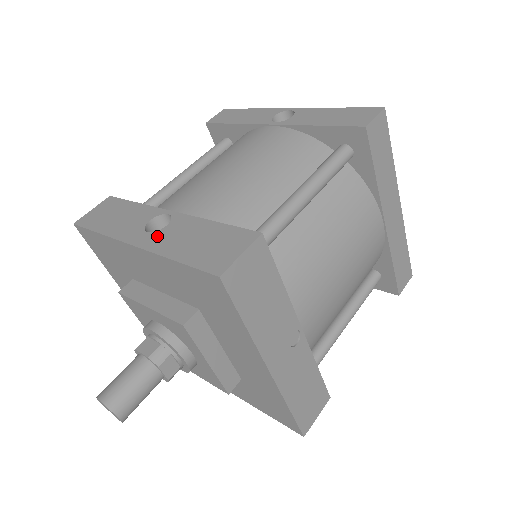
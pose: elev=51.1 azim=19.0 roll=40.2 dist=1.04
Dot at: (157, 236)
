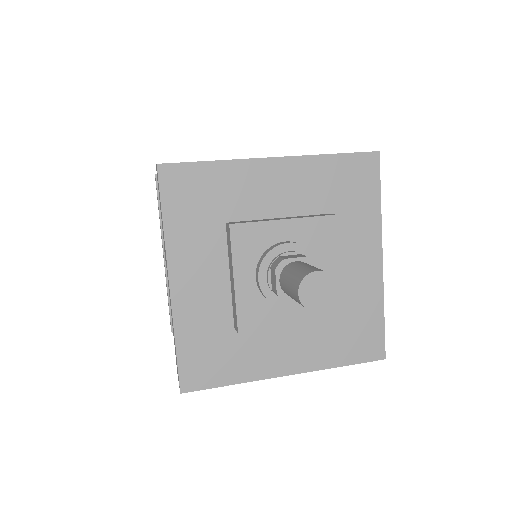
Dot at: occluded
